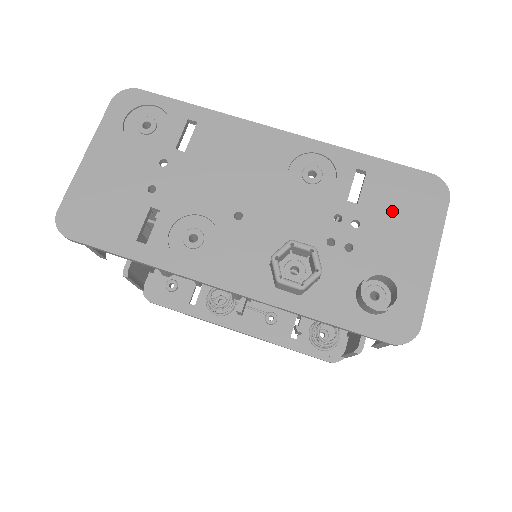
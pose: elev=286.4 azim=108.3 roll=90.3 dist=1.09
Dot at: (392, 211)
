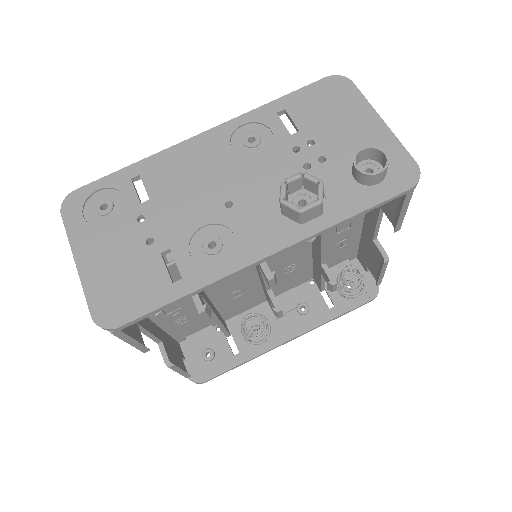
Dot at: (325, 117)
